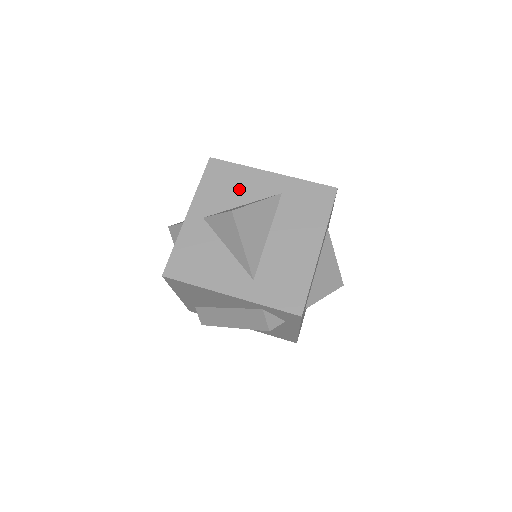
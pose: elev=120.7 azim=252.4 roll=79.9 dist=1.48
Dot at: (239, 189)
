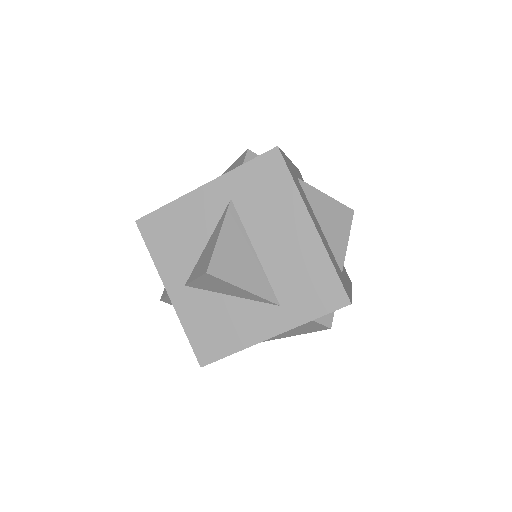
Dot at: (190, 230)
